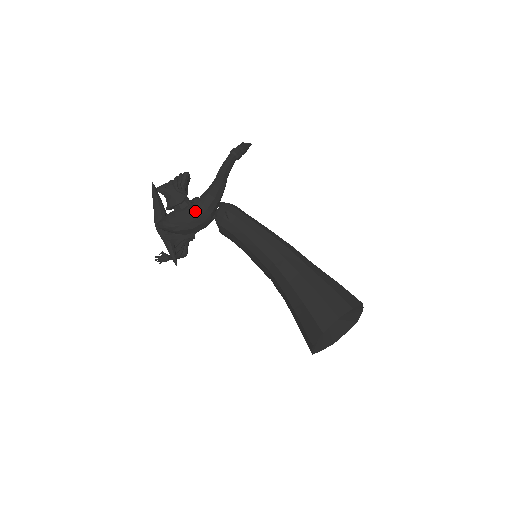
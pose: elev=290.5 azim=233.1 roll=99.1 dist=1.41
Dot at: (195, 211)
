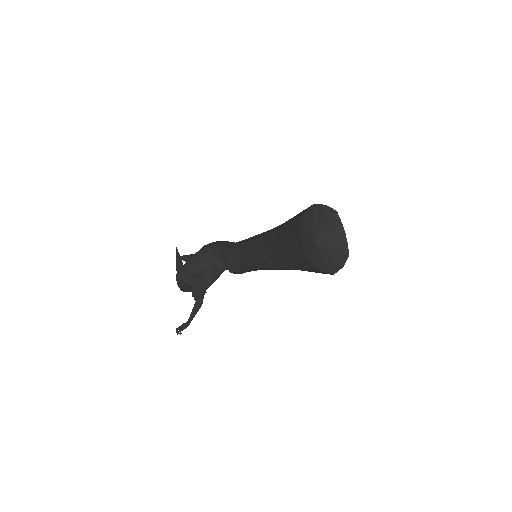
Dot at: (207, 247)
